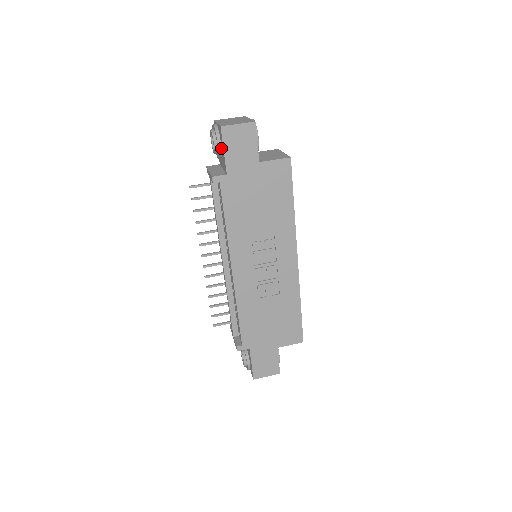
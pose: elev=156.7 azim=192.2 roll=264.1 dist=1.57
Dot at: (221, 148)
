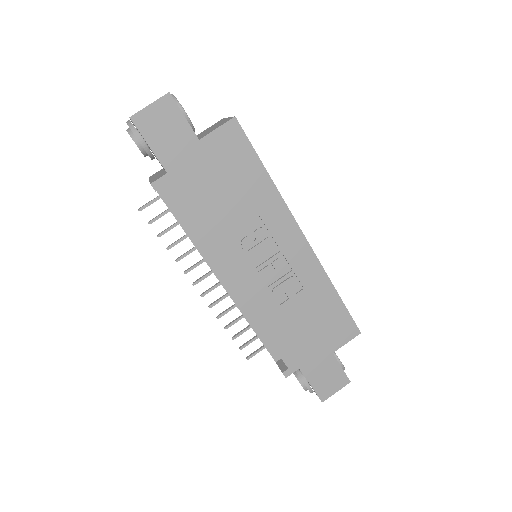
Dot at: (146, 145)
